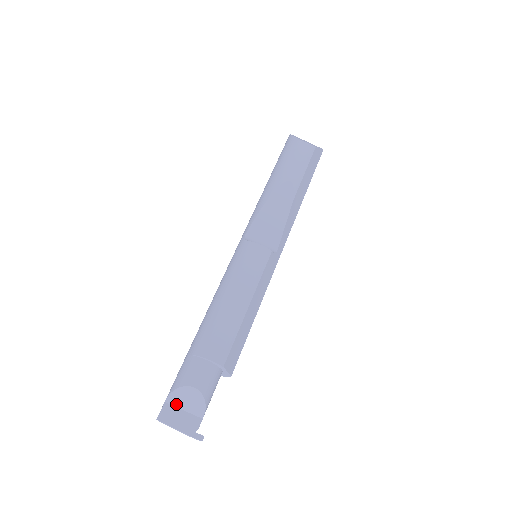
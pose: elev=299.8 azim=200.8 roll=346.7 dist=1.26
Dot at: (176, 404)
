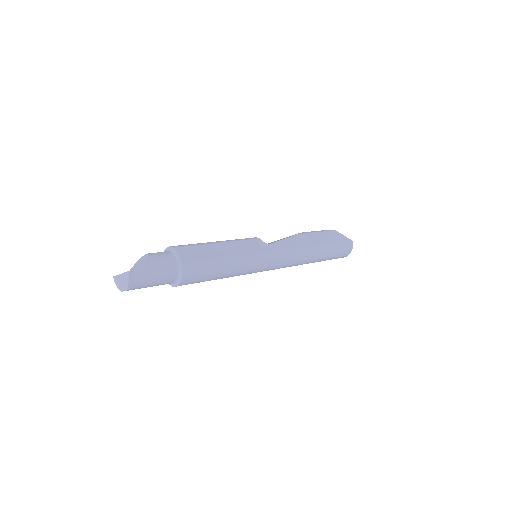
Dot at: occluded
